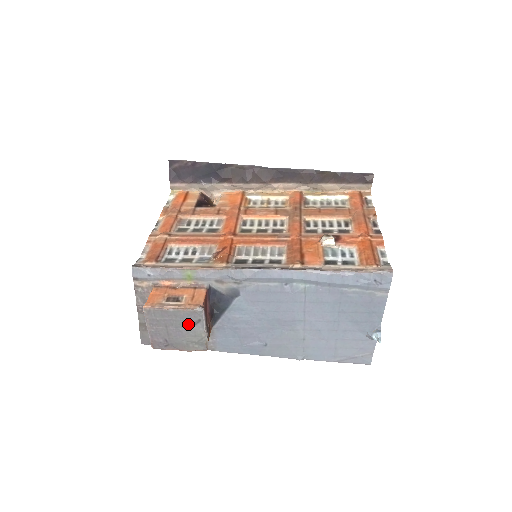
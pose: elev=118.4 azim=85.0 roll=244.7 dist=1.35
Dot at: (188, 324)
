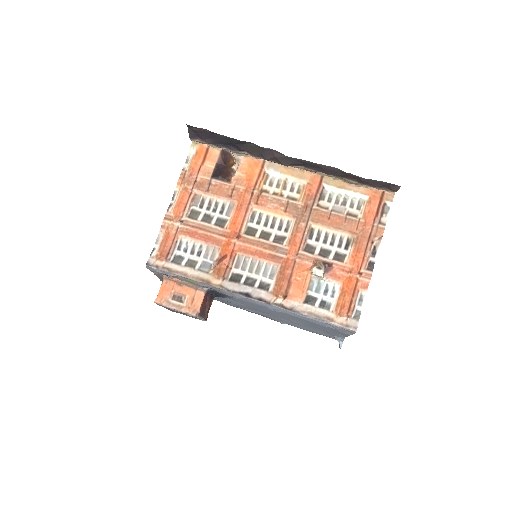
Dot at: occluded
